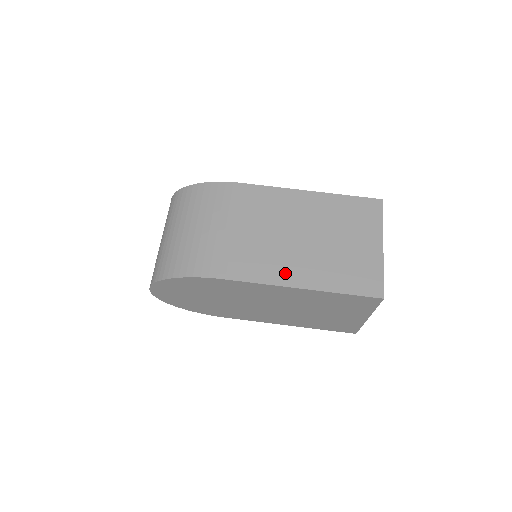
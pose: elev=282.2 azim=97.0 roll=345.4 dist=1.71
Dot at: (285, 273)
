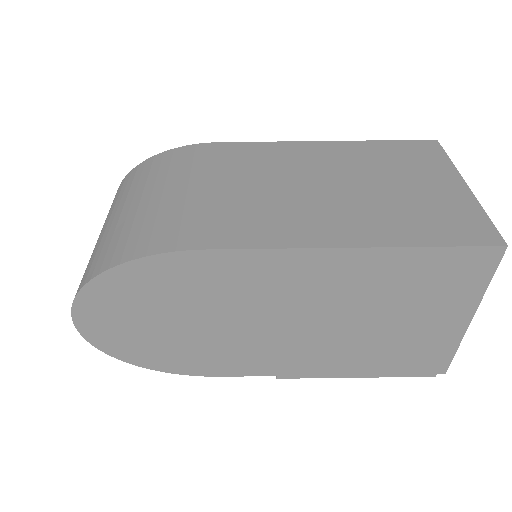
Dot at: (316, 230)
